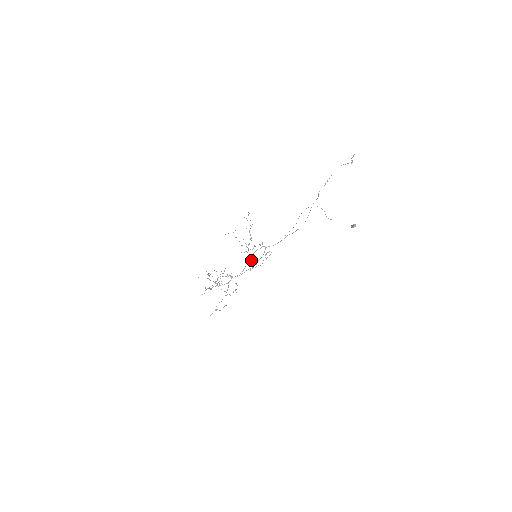
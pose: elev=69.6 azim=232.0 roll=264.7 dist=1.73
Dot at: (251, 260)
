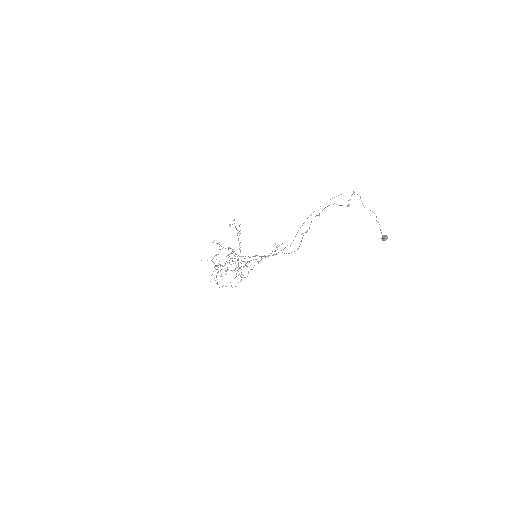
Dot at: (249, 262)
